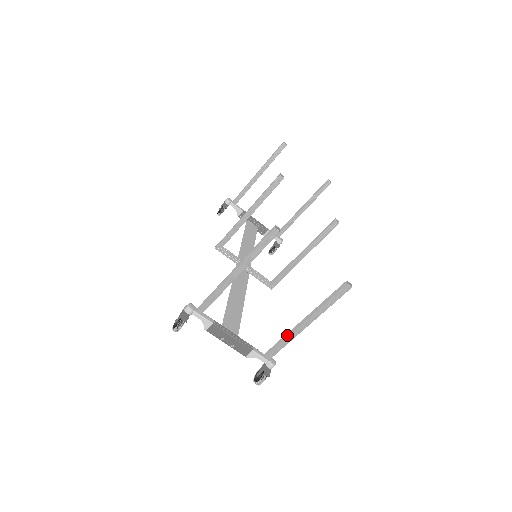
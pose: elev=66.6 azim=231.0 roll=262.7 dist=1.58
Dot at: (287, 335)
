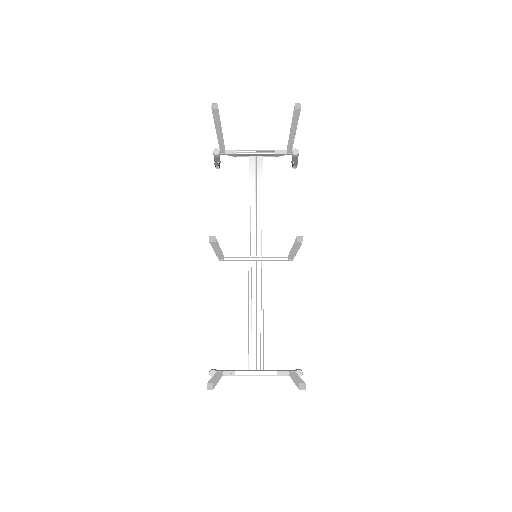
Dot at: (291, 377)
